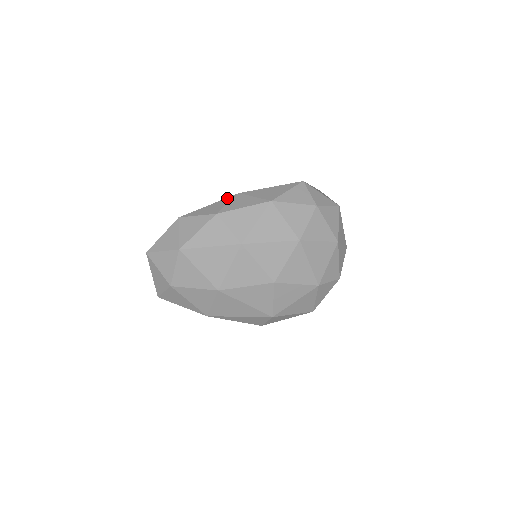
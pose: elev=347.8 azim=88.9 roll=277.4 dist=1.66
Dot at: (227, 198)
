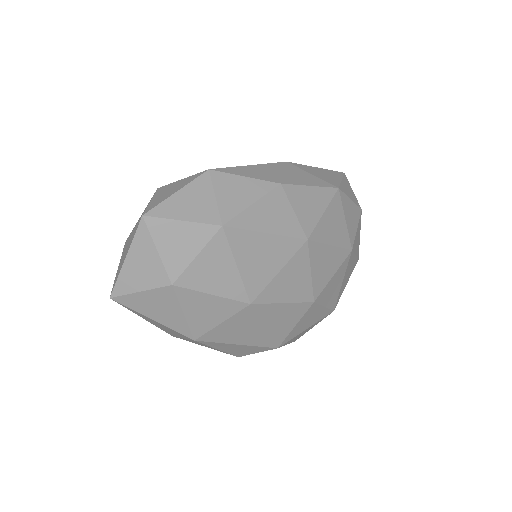
Dot at: (275, 163)
